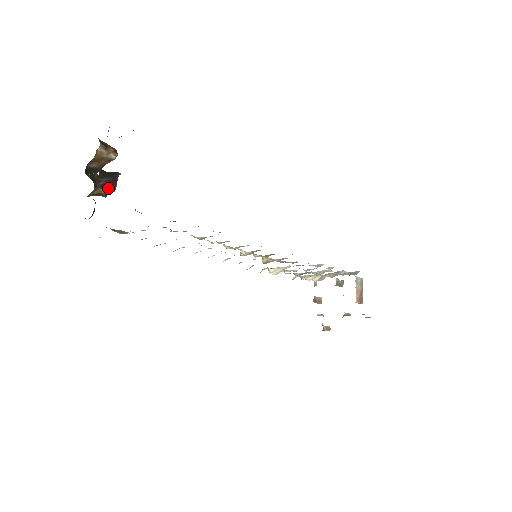
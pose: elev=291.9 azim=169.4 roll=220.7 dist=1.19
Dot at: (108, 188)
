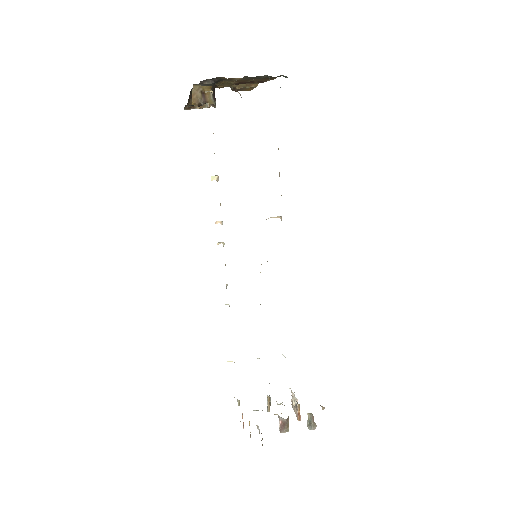
Dot at: (213, 98)
